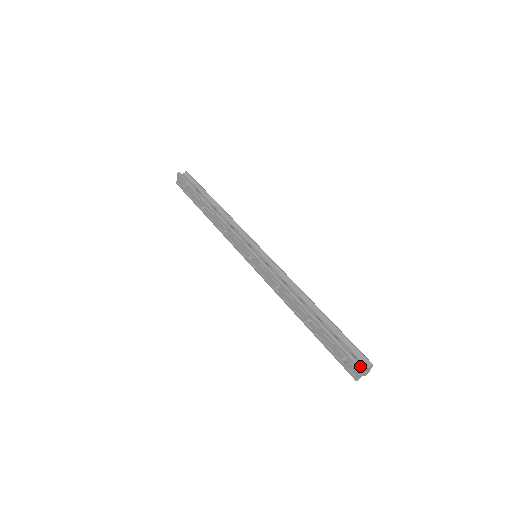
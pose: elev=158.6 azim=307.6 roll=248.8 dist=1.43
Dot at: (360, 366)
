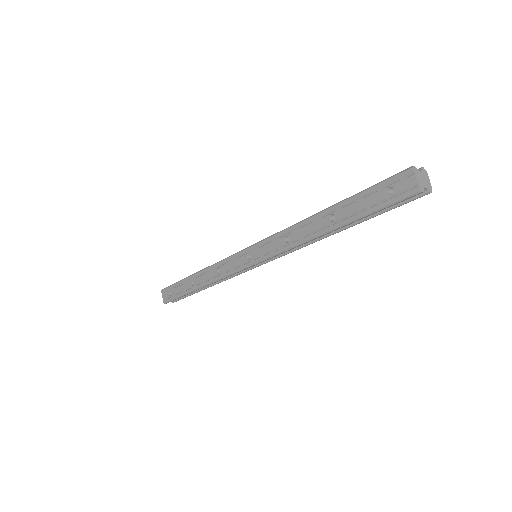
Dot at: (407, 168)
